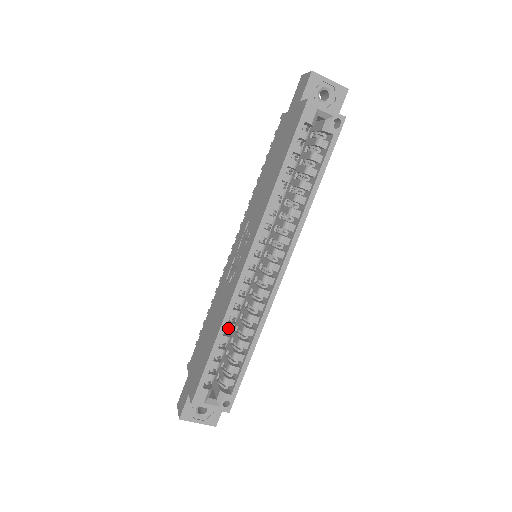
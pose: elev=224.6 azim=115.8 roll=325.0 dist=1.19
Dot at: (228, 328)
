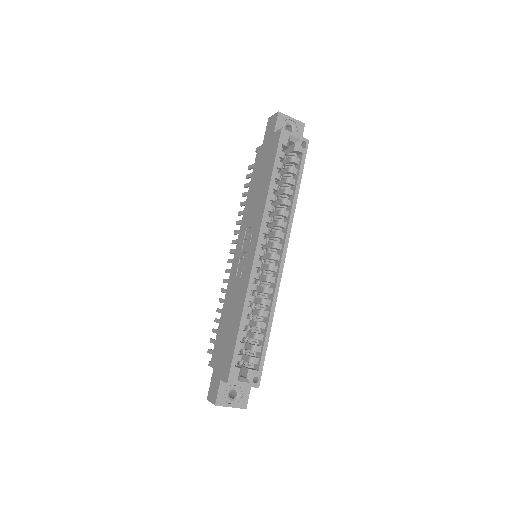
Dot at: (248, 312)
